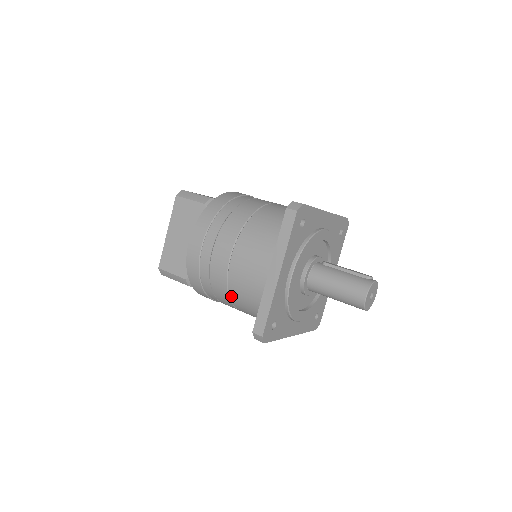
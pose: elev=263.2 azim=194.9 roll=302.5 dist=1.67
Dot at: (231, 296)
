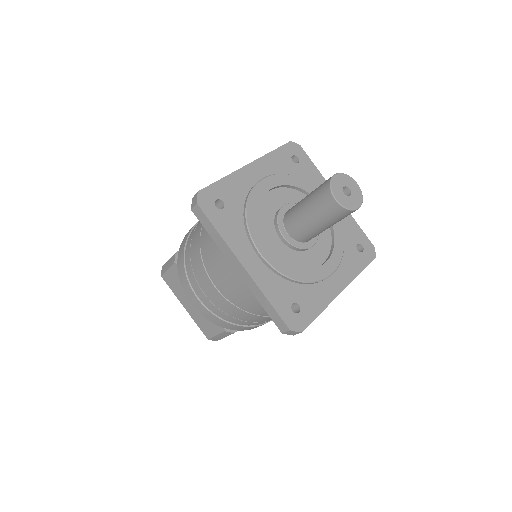
Dot at: (202, 231)
